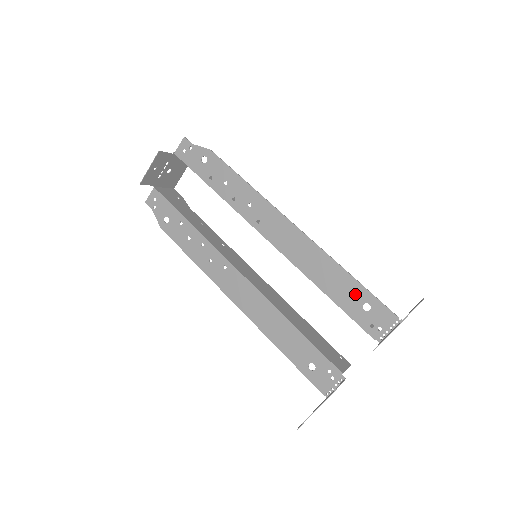
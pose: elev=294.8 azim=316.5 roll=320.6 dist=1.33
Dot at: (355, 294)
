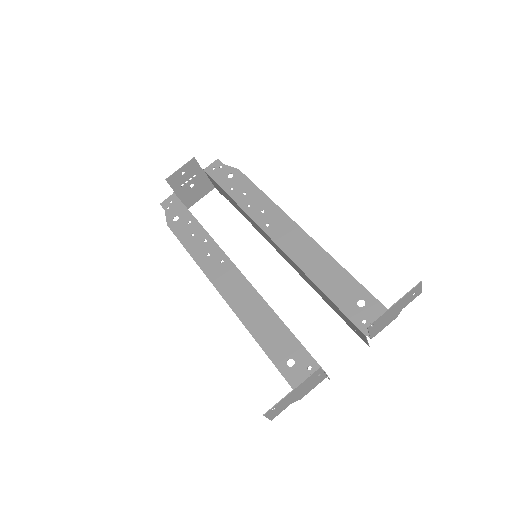
Dot at: (351, 291)
